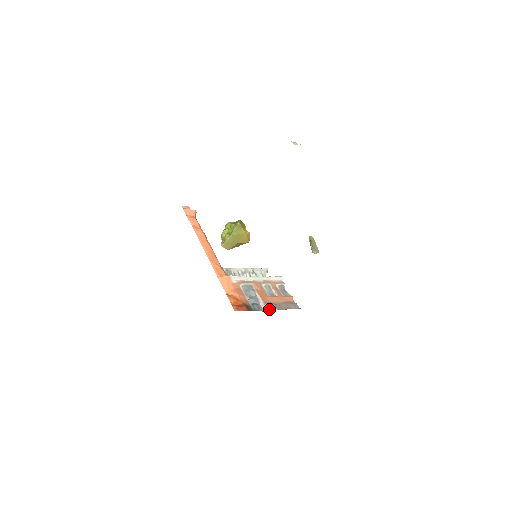
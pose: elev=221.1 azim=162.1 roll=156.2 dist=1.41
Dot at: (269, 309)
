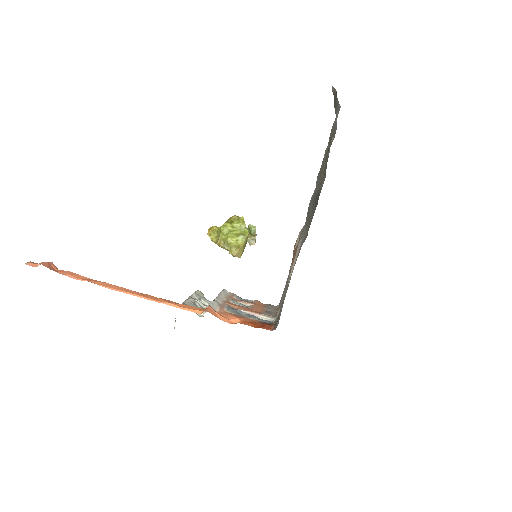
Dot at: (273, 317)
